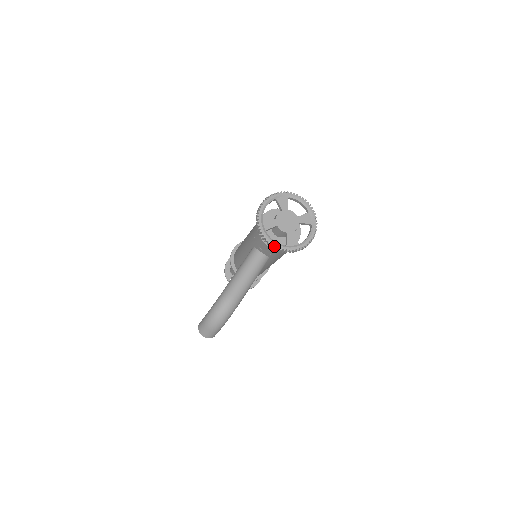
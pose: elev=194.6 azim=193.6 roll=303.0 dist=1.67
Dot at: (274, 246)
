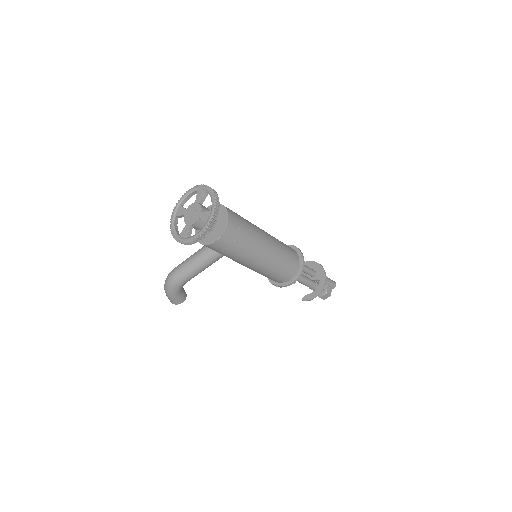
Dot at: (171, 232)
